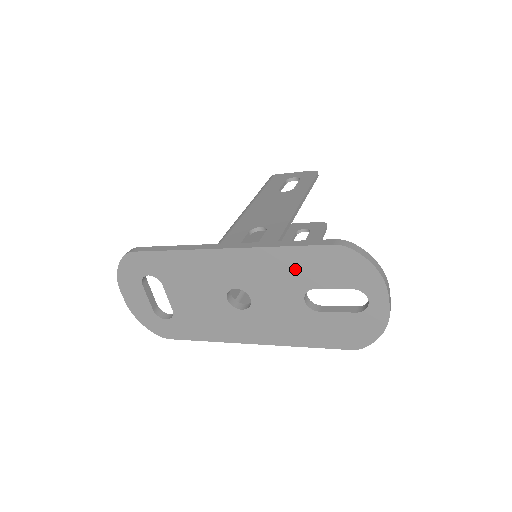
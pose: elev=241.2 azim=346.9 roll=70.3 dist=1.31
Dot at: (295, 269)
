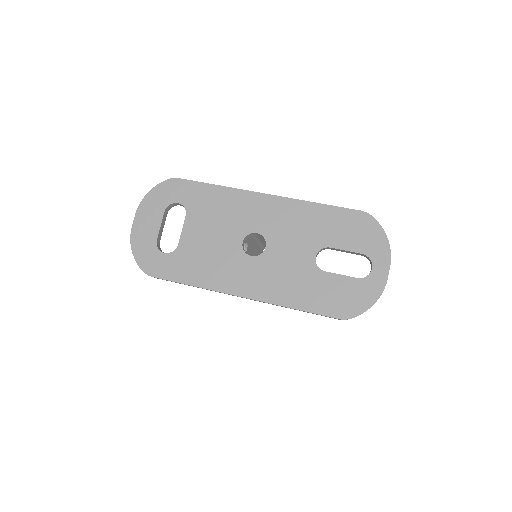
Dot at: (320, 225)
